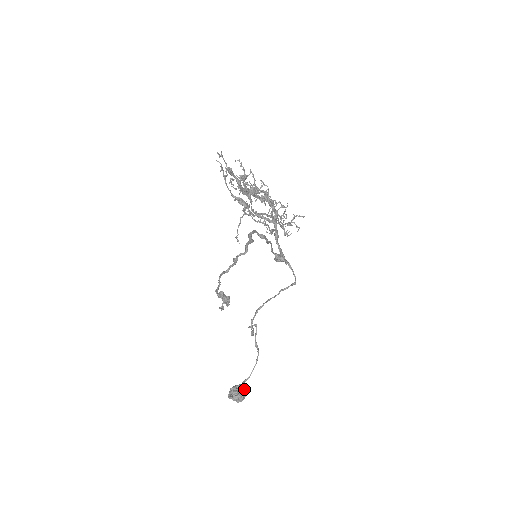
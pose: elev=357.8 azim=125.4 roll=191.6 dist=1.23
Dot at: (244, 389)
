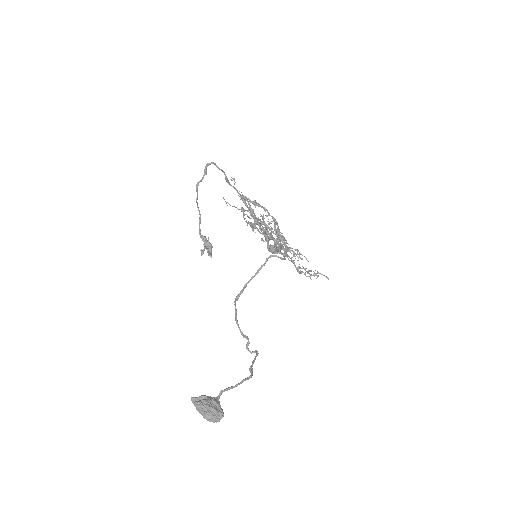
Dot at: (216, 403)
